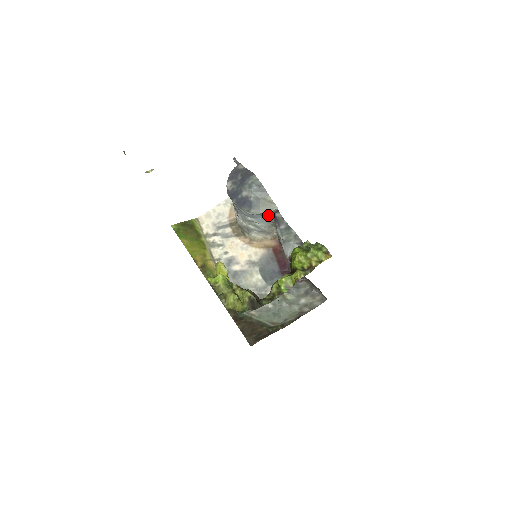
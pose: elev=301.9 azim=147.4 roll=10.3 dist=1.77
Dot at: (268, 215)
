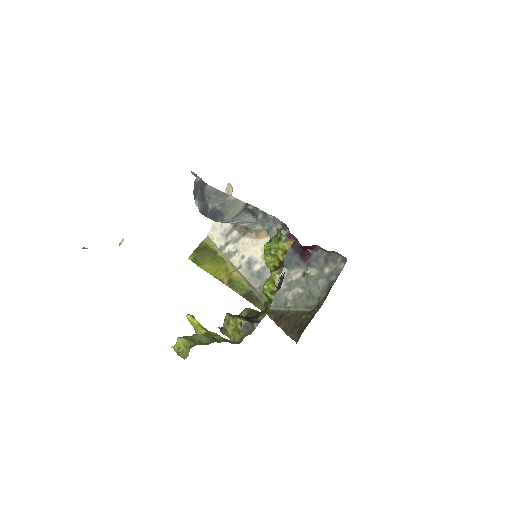
Dot at: (243, 212)
